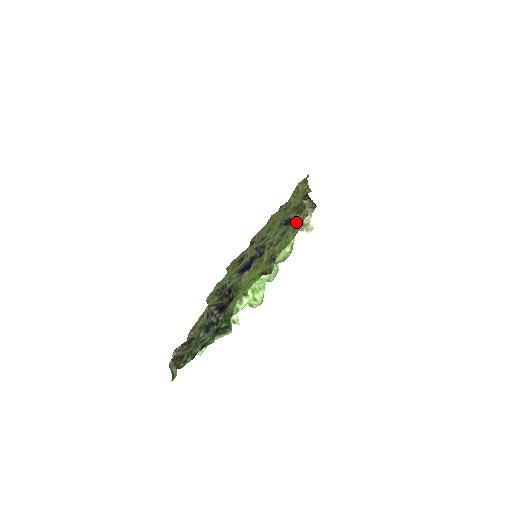
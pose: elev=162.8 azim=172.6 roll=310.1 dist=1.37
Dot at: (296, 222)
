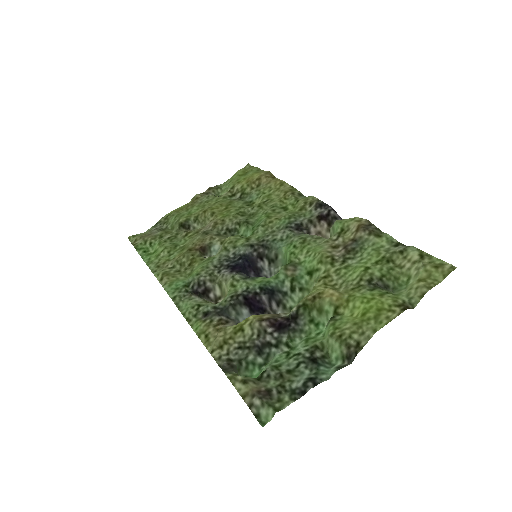
Dot at: (376, 245)
